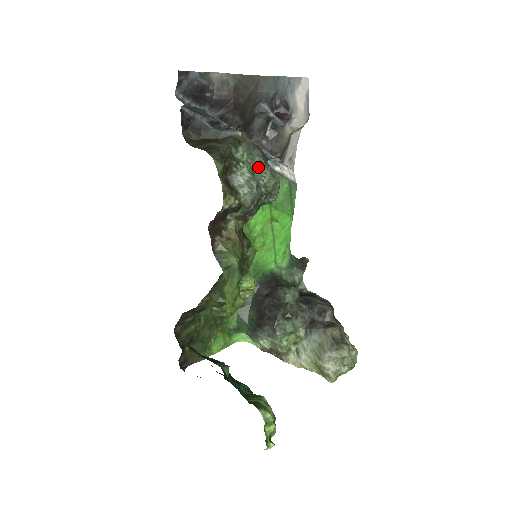
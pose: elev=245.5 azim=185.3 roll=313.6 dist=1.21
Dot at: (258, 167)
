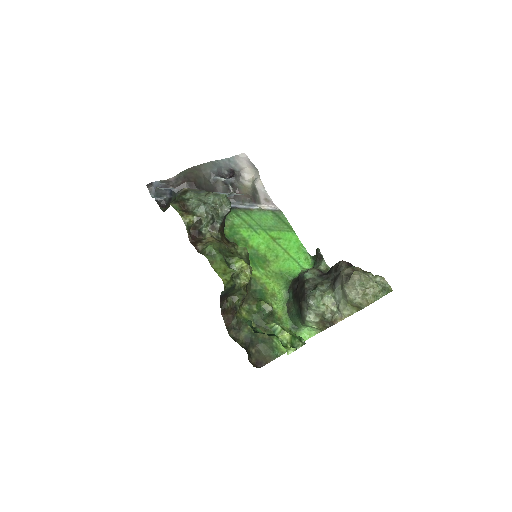
Dot at: (204, 196)
